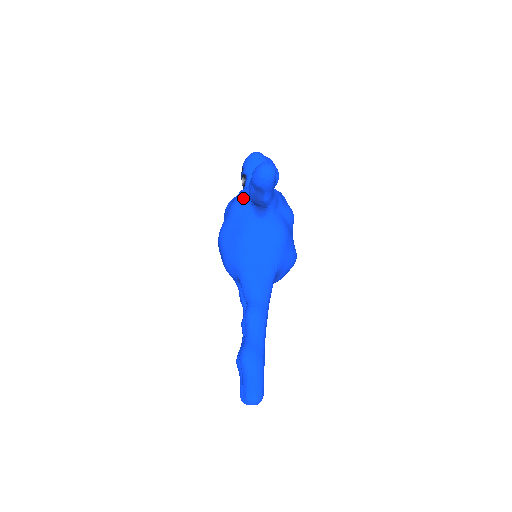
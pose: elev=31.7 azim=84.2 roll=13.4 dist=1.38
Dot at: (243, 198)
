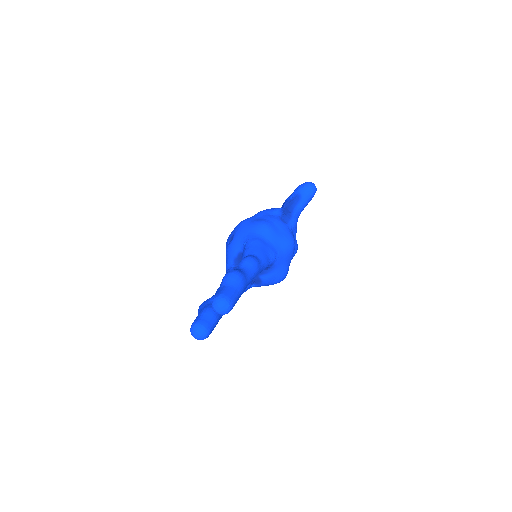
Dot at: (275, 208)
